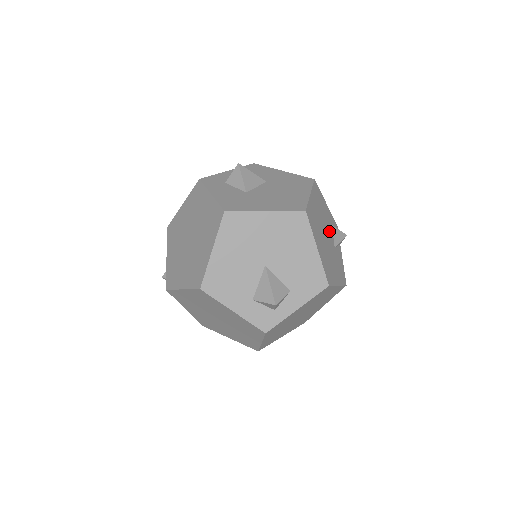
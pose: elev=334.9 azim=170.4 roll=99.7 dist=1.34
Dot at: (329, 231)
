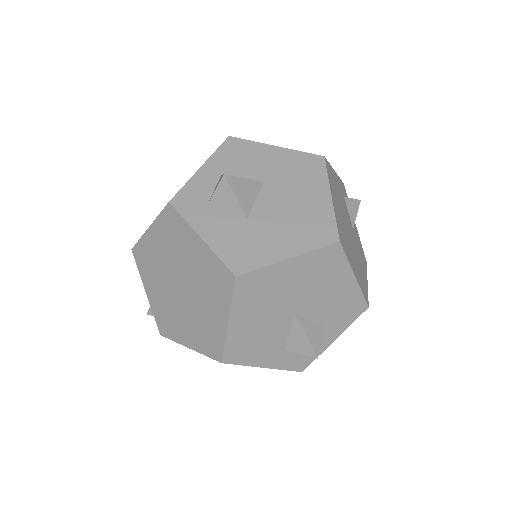
Dot at: (346, 214)
